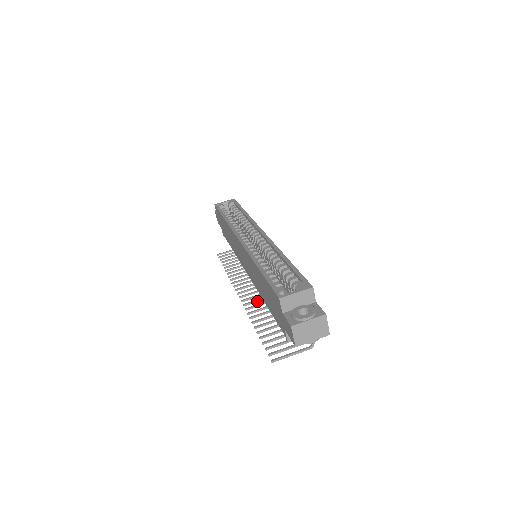
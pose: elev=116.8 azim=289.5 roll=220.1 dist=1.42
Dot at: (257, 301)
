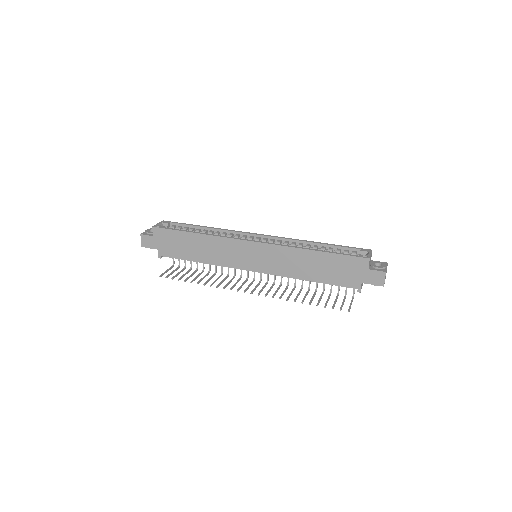
Dot at: (269, 291)
